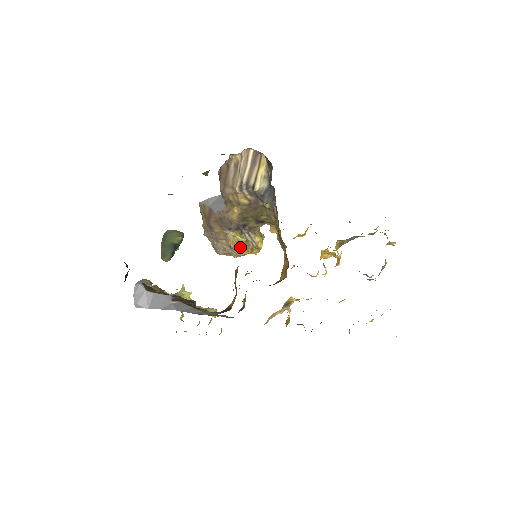
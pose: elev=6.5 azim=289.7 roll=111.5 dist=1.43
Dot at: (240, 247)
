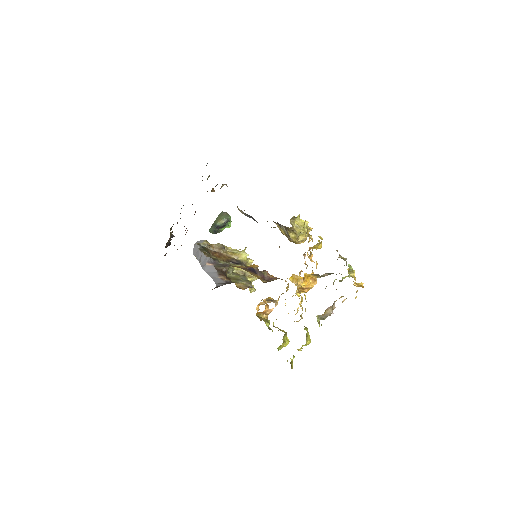
Dot at: occluded
